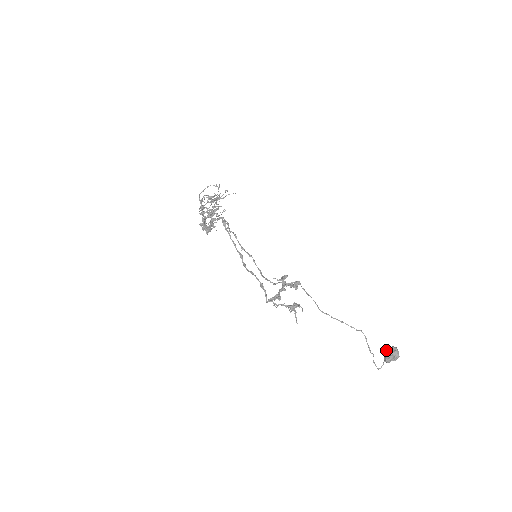
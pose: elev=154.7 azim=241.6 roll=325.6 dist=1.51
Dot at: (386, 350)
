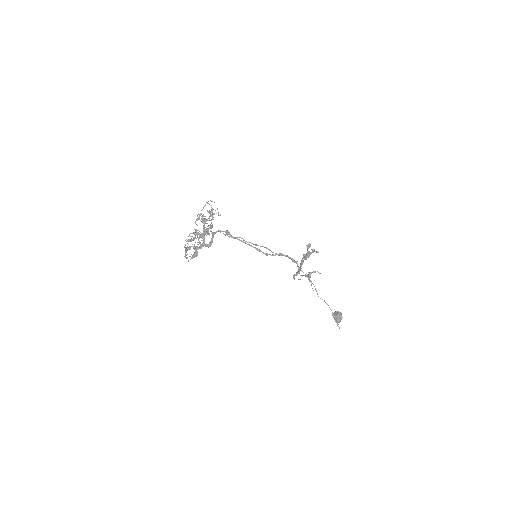
Dot at: (334, 315)
